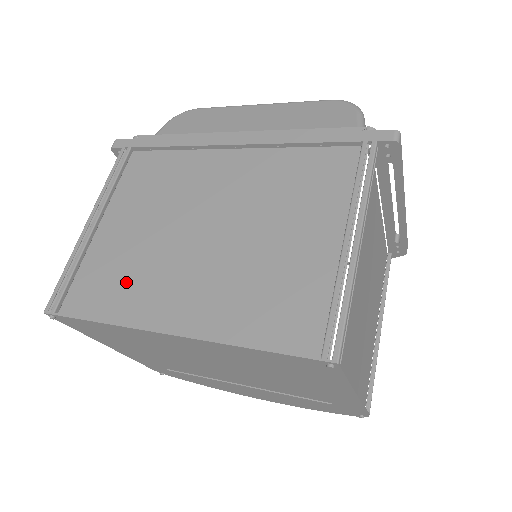
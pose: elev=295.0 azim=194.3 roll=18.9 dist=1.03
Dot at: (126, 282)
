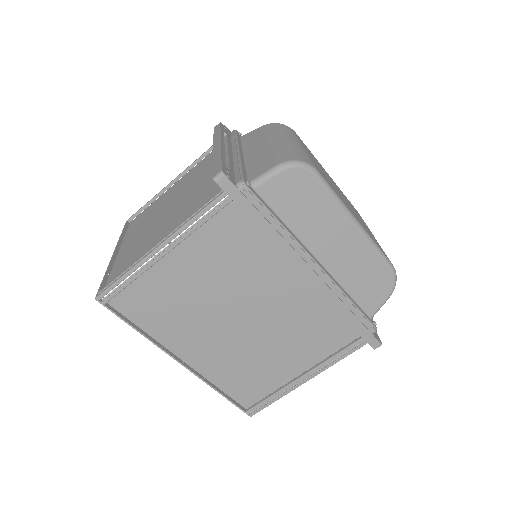
Dot at: (168, 314)
